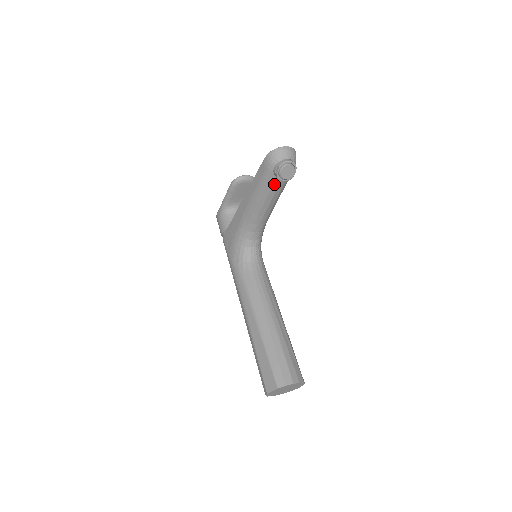
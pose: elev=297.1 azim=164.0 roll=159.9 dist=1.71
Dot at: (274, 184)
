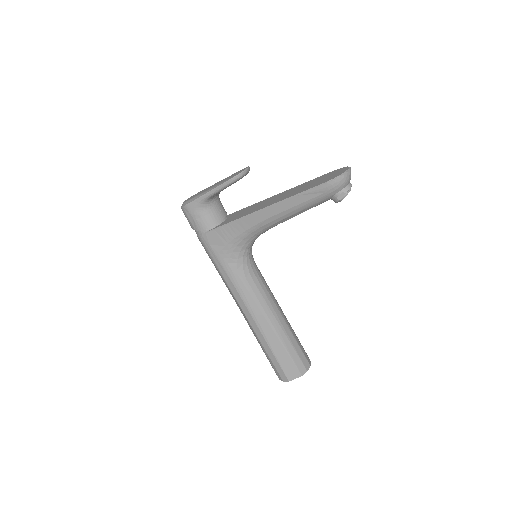
Dot at: occluded
